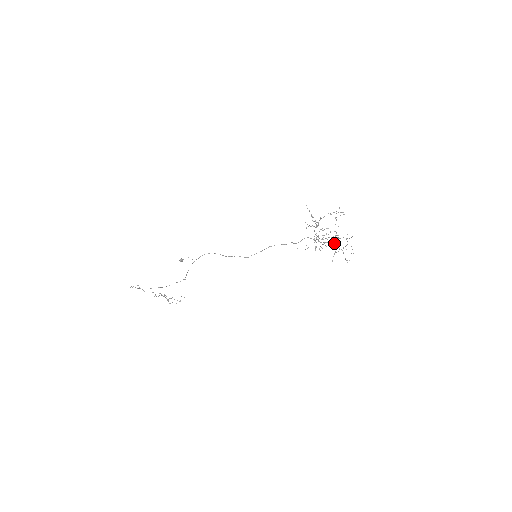
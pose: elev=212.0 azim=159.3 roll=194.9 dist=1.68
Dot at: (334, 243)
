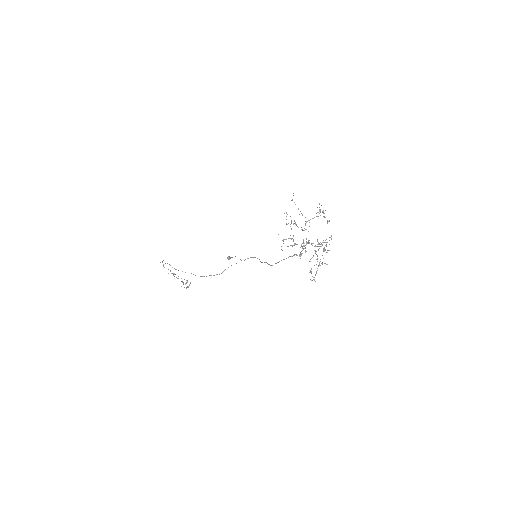
Dot at: (322, 255)
